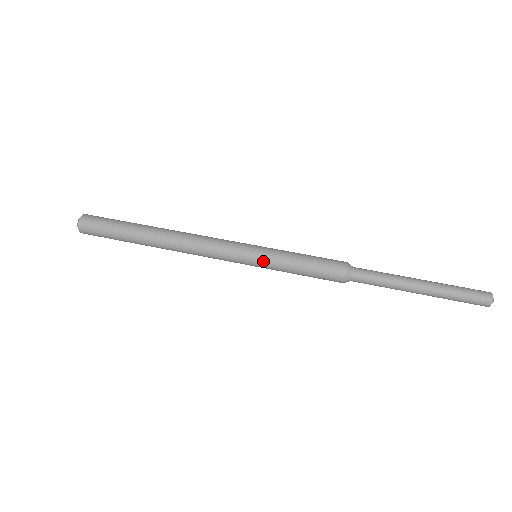
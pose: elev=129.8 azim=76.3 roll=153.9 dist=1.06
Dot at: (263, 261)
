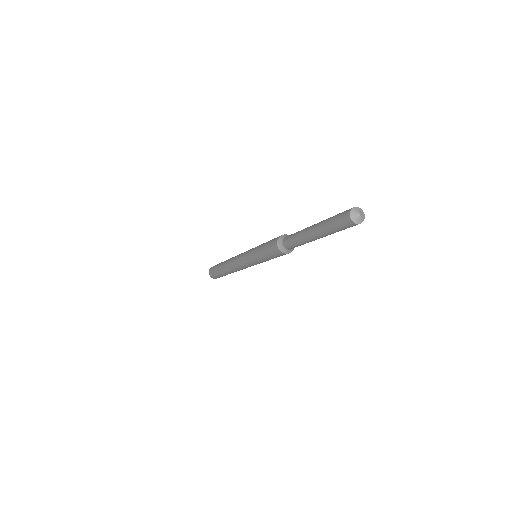
Dot at: (251, 255)
